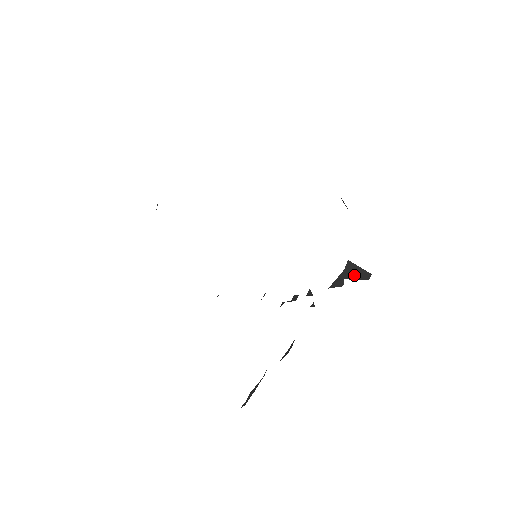
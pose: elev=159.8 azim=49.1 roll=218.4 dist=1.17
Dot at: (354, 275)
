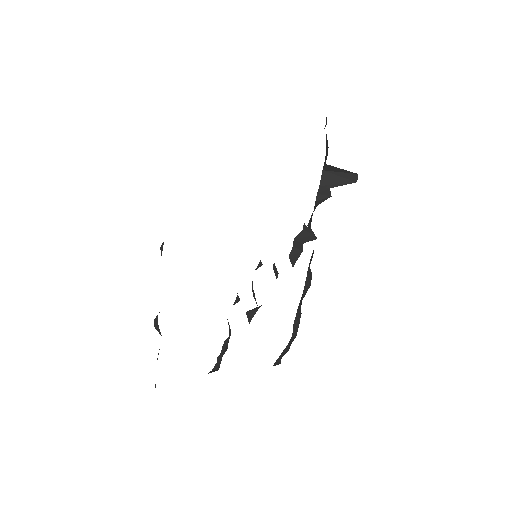
Dot at: (338, 178)
